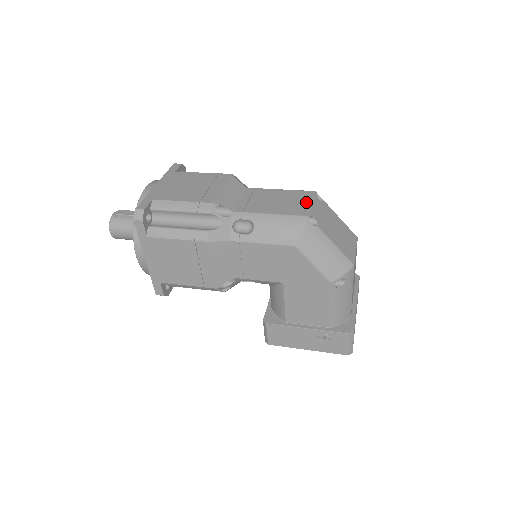
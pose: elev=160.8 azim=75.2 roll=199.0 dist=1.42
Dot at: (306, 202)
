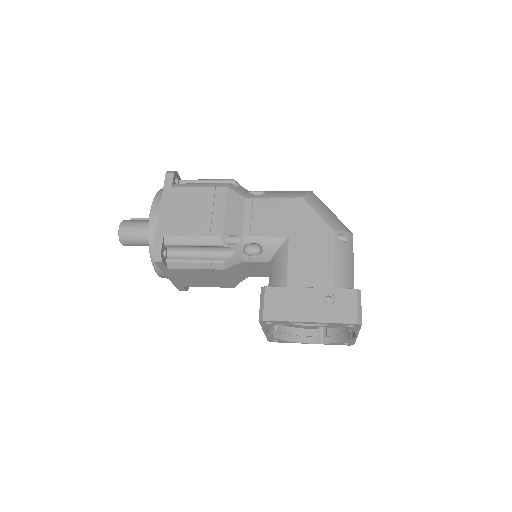
Dot at: occluded
